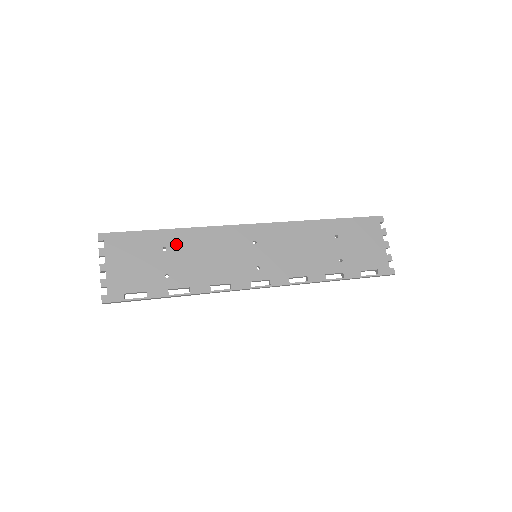
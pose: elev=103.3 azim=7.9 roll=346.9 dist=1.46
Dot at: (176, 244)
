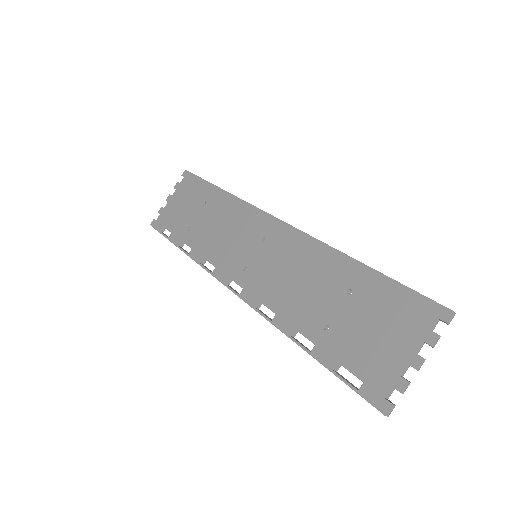
Dot at: (214, 204)
